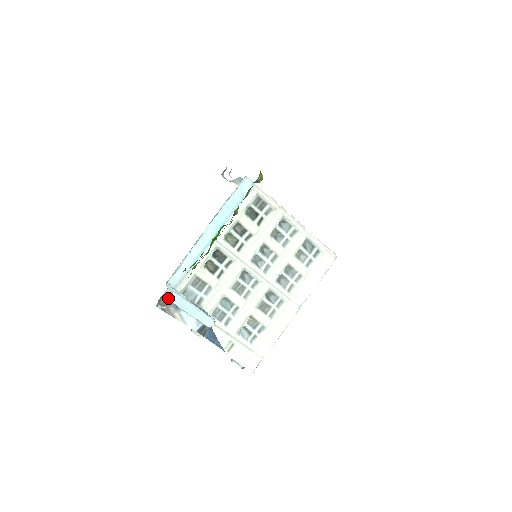
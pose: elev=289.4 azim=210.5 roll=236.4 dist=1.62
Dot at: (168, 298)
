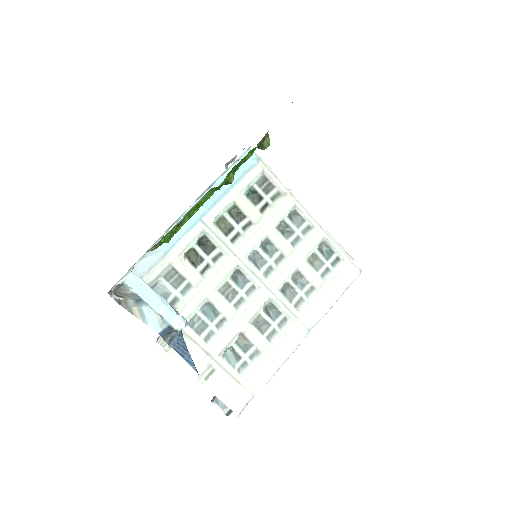
Dot at: (123, 278)
